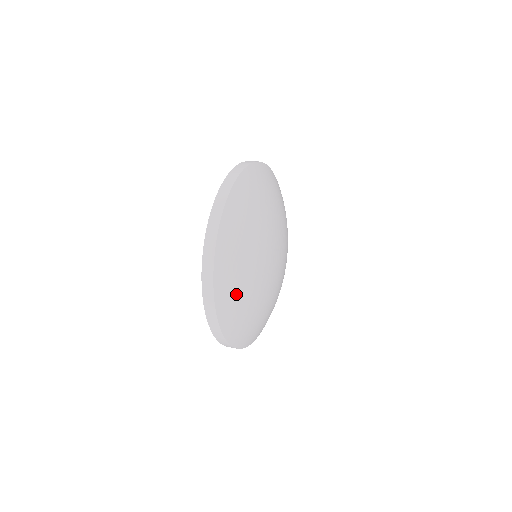
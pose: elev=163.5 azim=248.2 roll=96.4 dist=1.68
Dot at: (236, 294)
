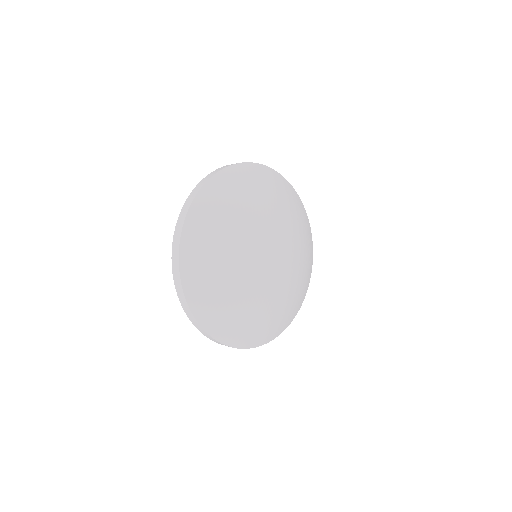
Dot at: (212, 295)
